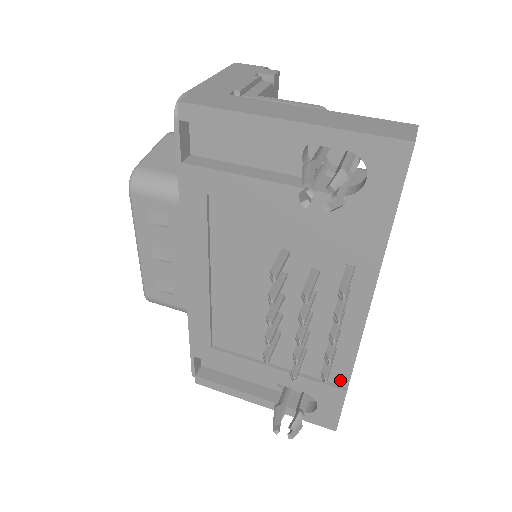
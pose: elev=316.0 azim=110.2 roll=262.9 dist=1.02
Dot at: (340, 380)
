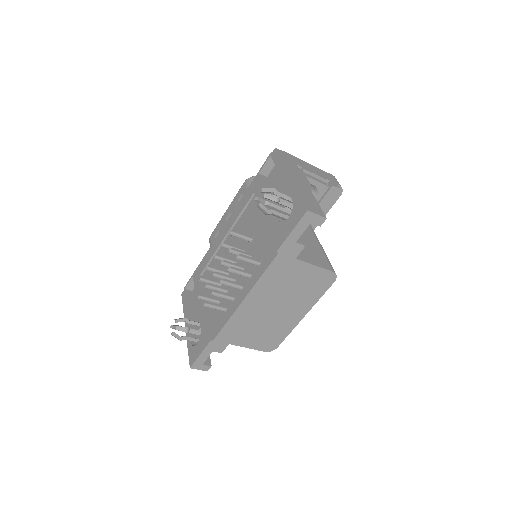
Dot at: (215, 332)
